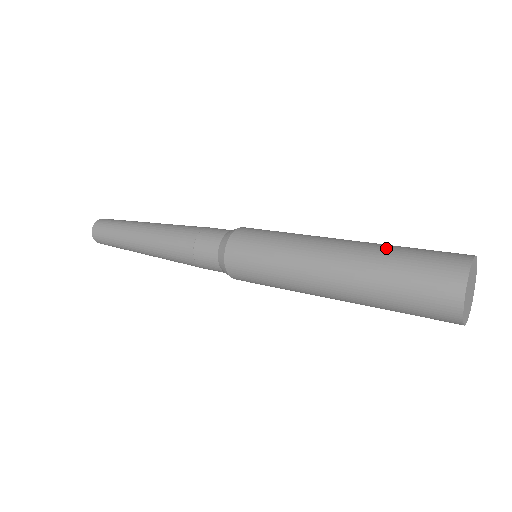
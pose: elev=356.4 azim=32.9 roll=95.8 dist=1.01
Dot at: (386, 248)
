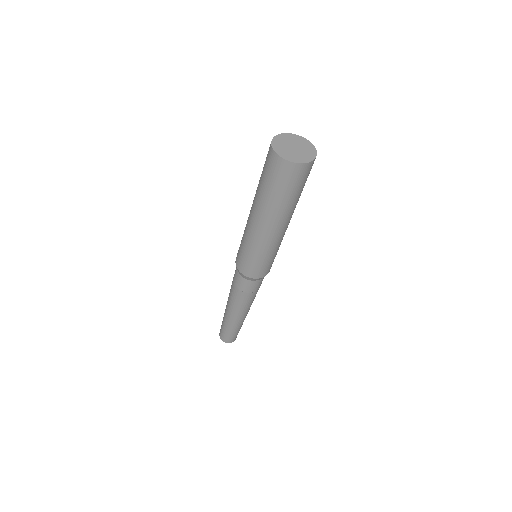
Dot at: occluded
